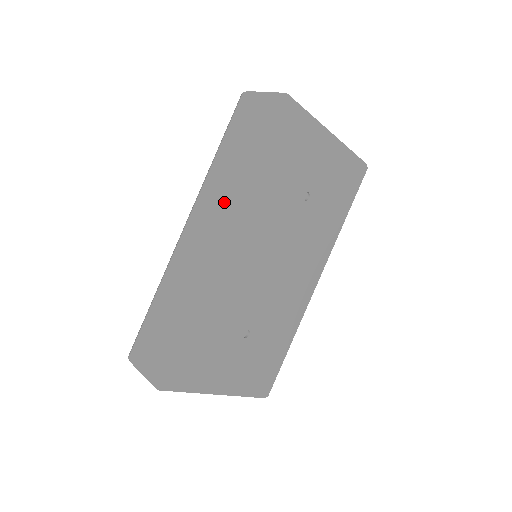
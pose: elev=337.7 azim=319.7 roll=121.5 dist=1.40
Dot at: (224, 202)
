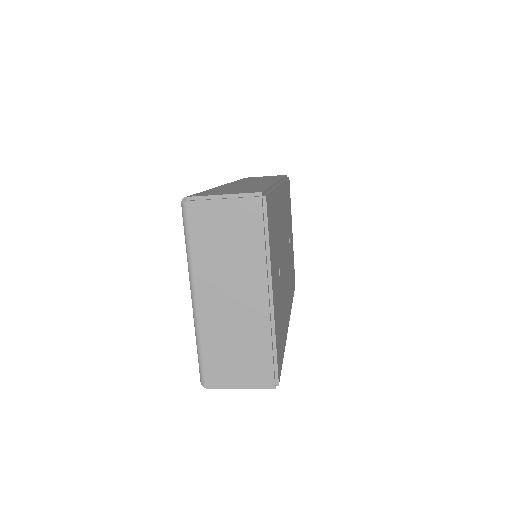
Dot at: occluded
